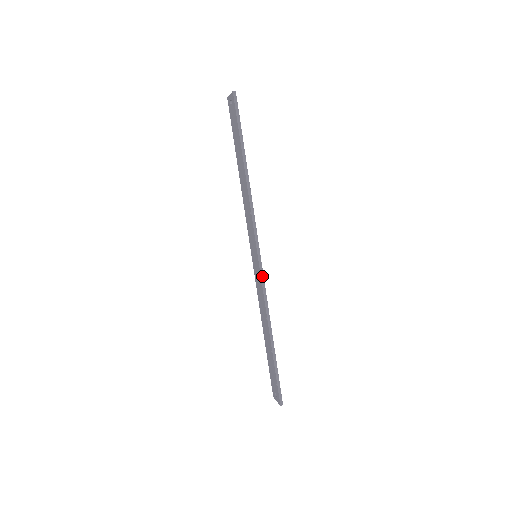
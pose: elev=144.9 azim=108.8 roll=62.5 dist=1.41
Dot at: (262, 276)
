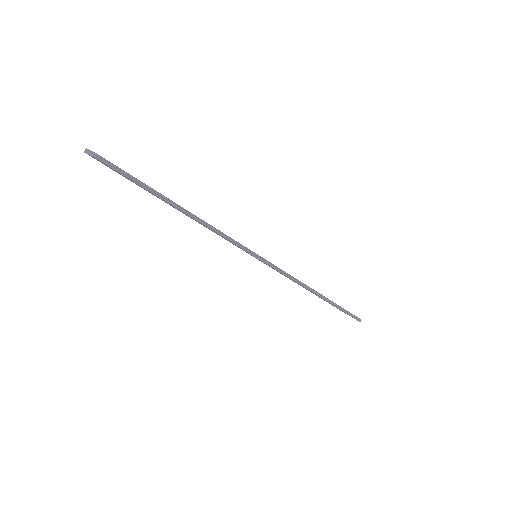
Dot at: (278, 270)
